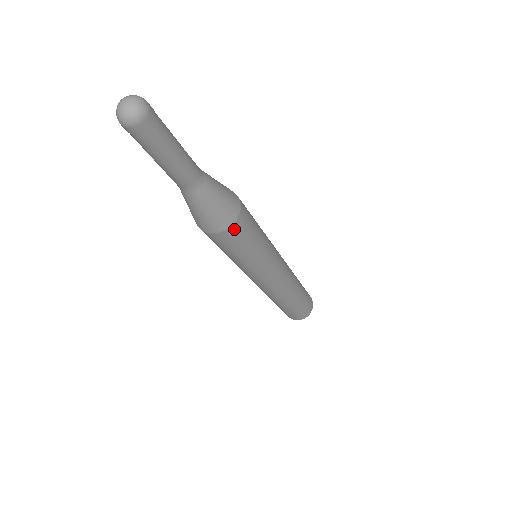
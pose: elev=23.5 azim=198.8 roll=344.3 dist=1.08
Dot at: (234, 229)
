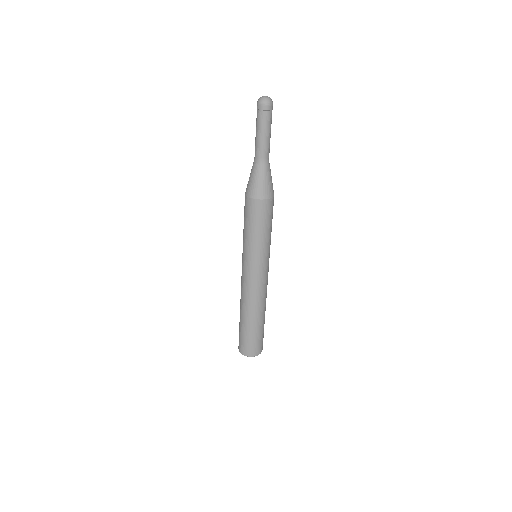
Dot at: (271, 202)
